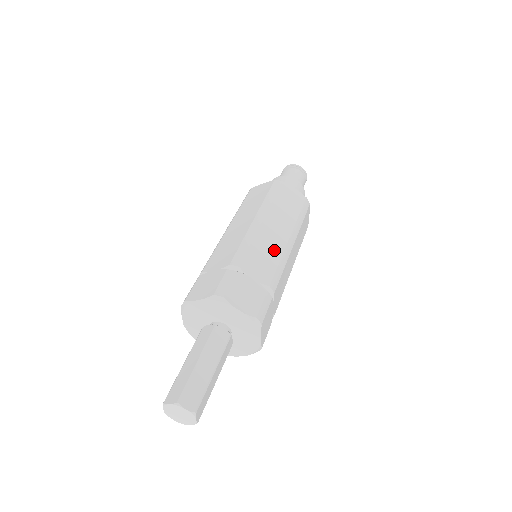
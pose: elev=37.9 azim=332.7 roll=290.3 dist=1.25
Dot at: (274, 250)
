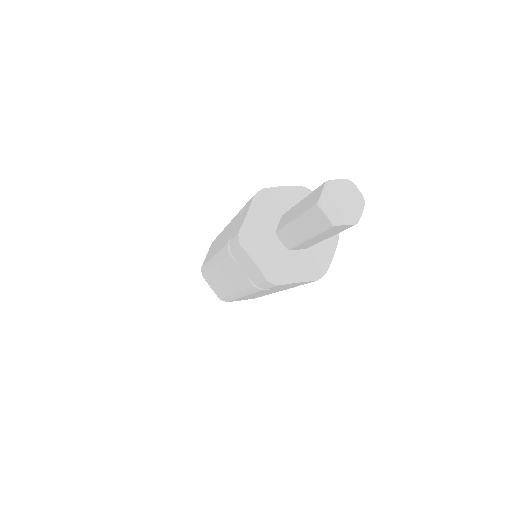
Dot at: occluded
